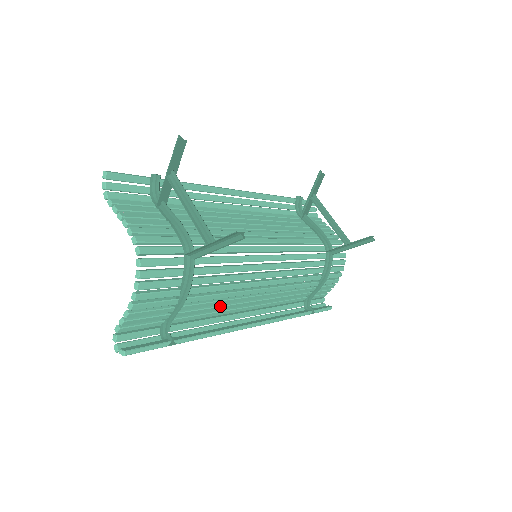
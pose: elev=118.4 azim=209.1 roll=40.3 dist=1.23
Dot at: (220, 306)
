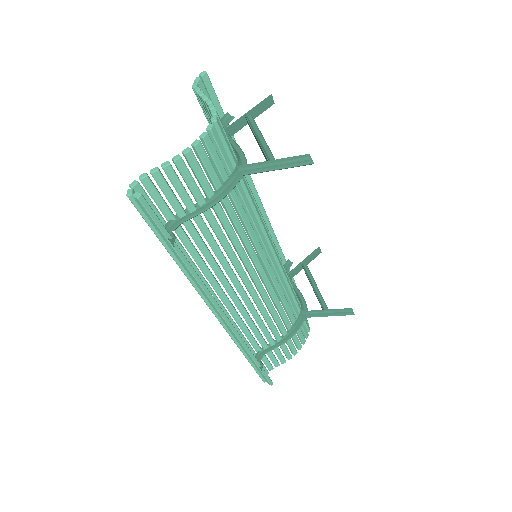
Dot at: (216, 262)
